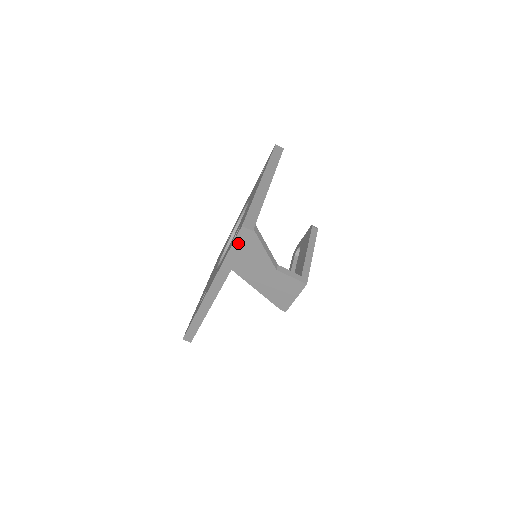
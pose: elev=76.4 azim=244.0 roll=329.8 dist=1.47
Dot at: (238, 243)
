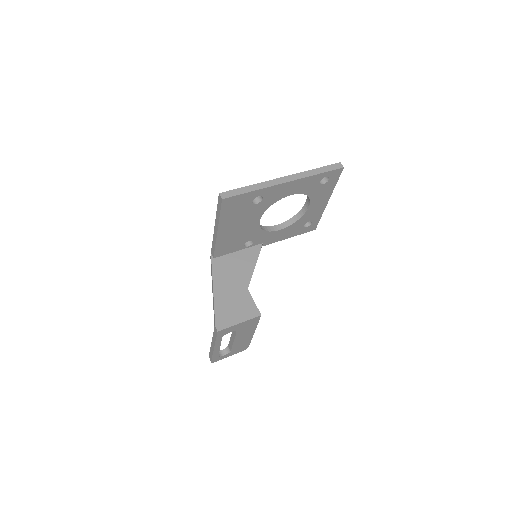
Dot at: (330, 167)
